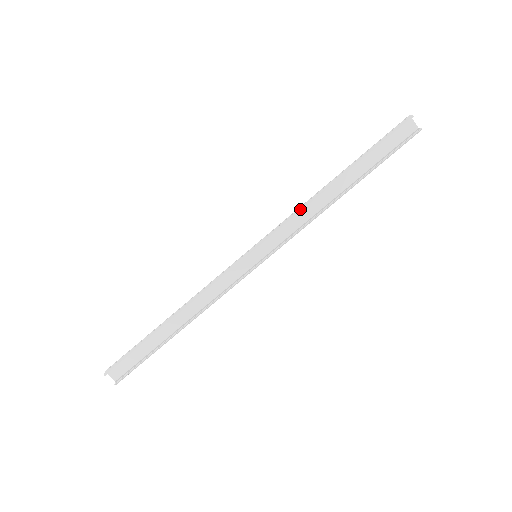
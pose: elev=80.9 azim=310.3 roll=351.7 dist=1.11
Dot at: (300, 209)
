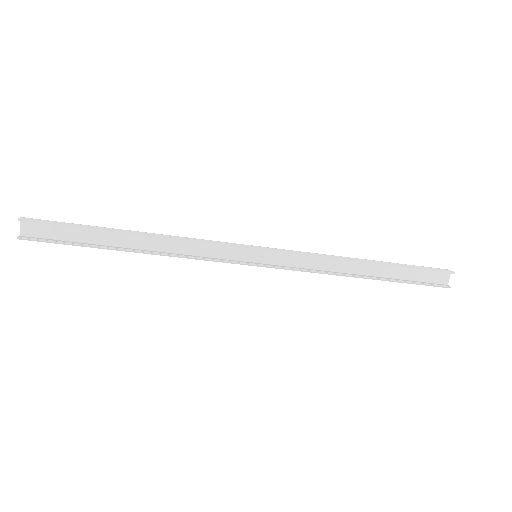
Dot at: (324, 256)
